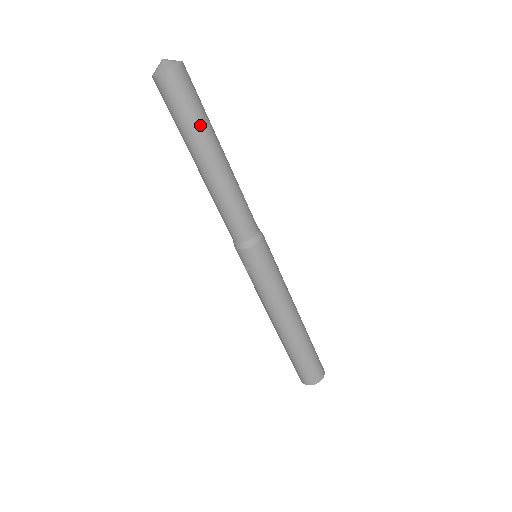
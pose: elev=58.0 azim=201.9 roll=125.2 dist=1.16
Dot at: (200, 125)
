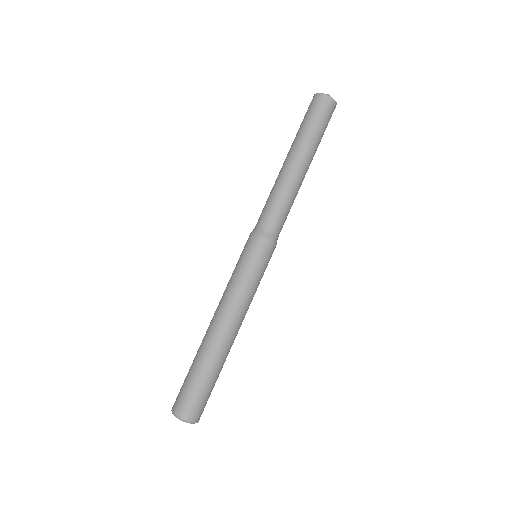
Dot at: (305, 133)
